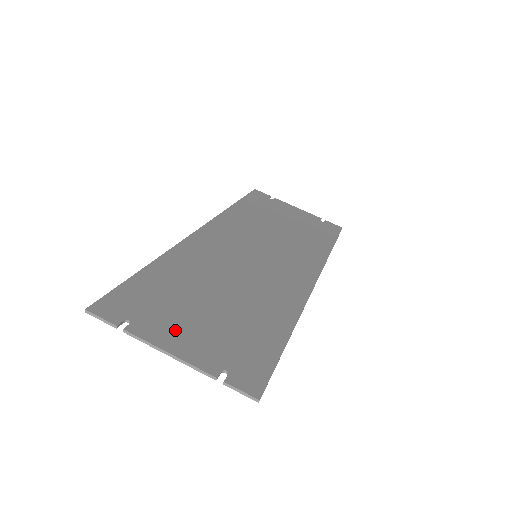
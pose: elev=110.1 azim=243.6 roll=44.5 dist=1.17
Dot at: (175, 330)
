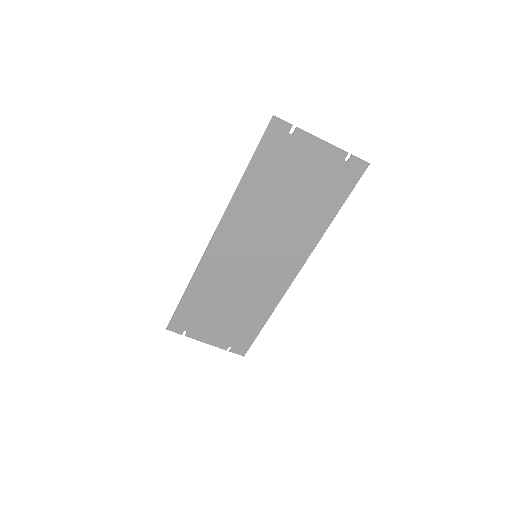
Dot at: (207, 332)
